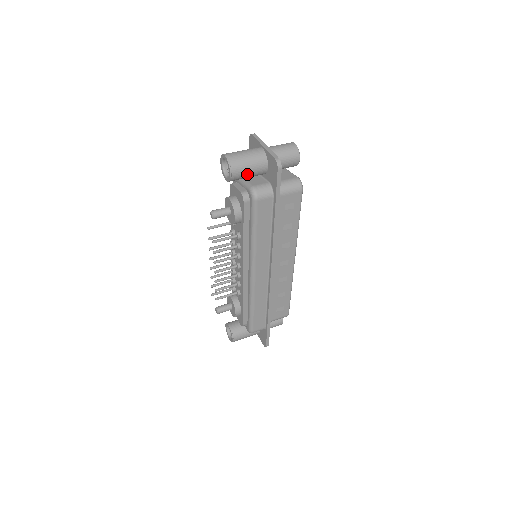
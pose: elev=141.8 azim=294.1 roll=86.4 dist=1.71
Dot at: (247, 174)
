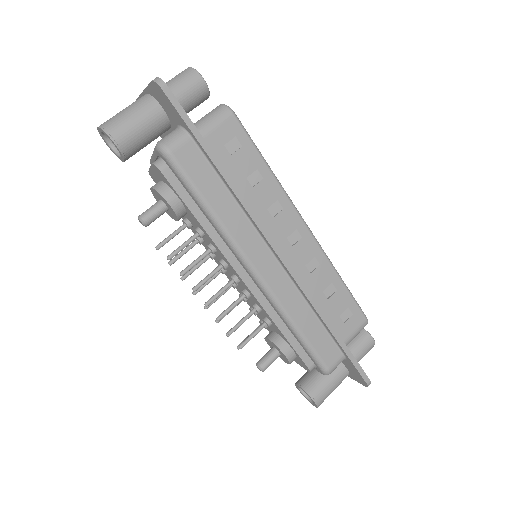
Dot at: (139, 132)
